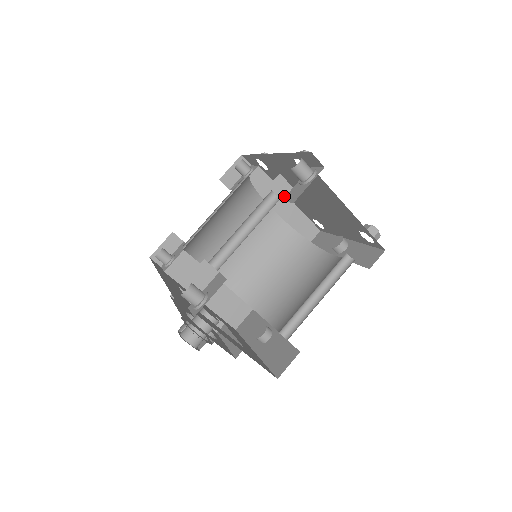
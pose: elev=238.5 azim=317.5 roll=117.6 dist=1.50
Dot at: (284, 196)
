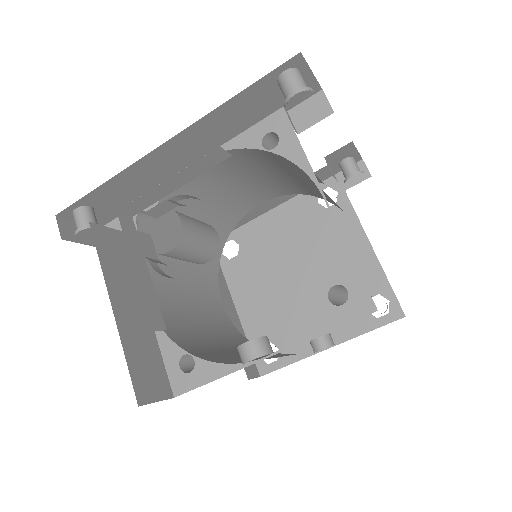
Dot at: (334, 177)
